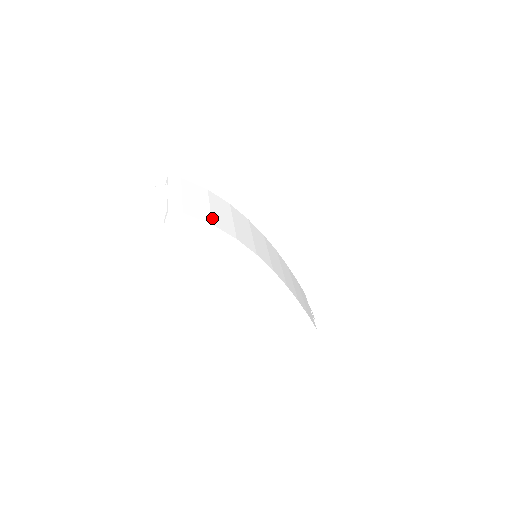
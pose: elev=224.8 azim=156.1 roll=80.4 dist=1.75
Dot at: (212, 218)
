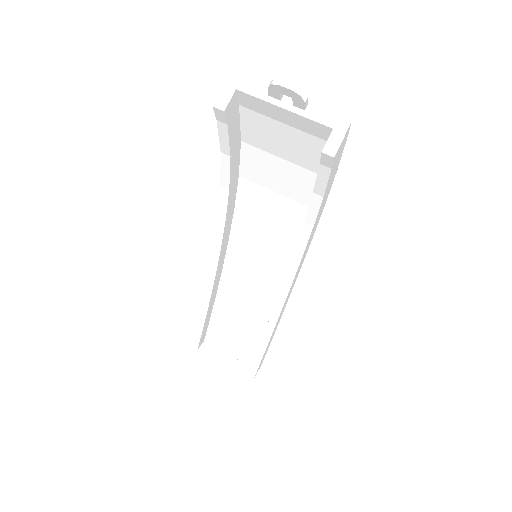
Dot at: occluded
